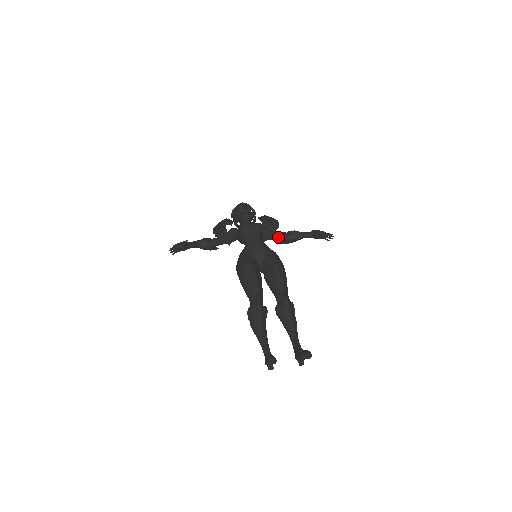
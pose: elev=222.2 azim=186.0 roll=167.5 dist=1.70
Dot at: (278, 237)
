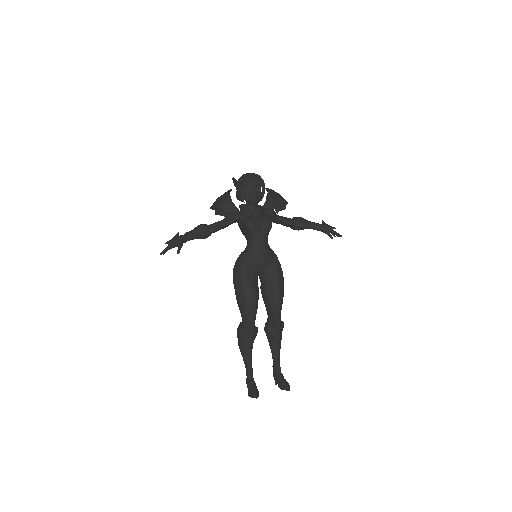
Dot at: (283, 224)
